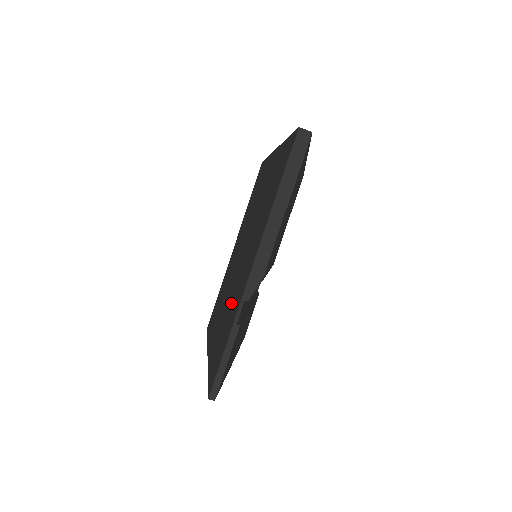
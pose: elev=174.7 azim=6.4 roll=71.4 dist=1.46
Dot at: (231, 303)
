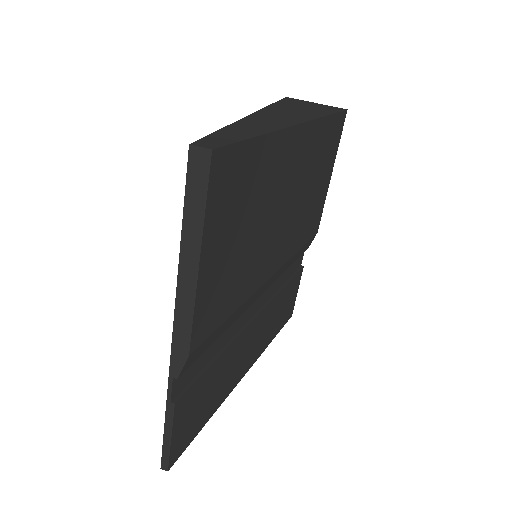
Dot at: occluded
